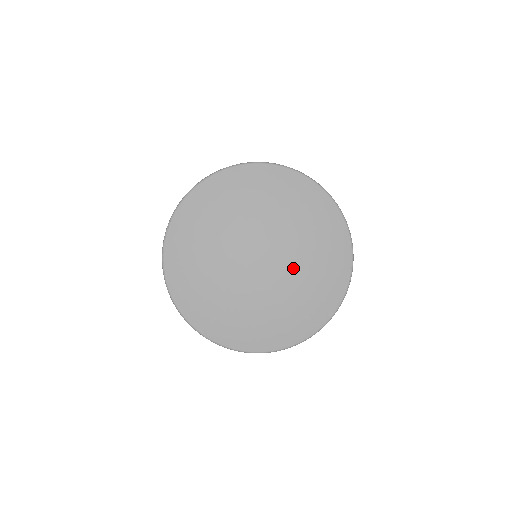
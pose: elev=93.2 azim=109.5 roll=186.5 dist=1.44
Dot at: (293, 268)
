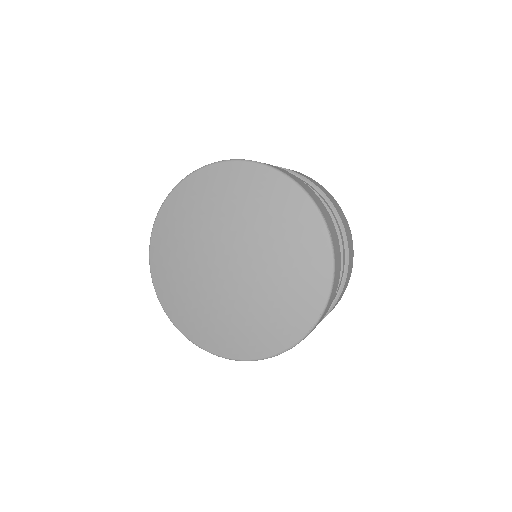
Dot at: (252, 293)
